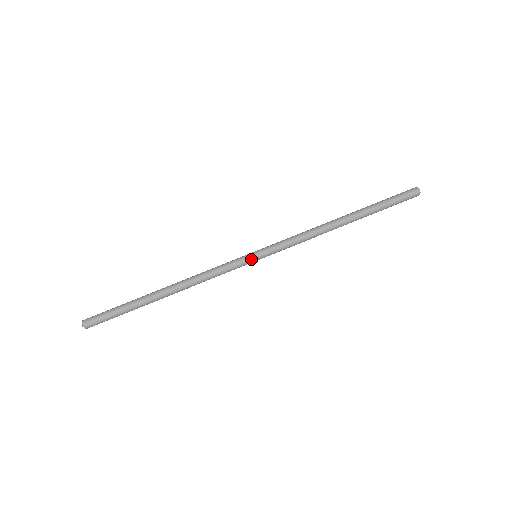
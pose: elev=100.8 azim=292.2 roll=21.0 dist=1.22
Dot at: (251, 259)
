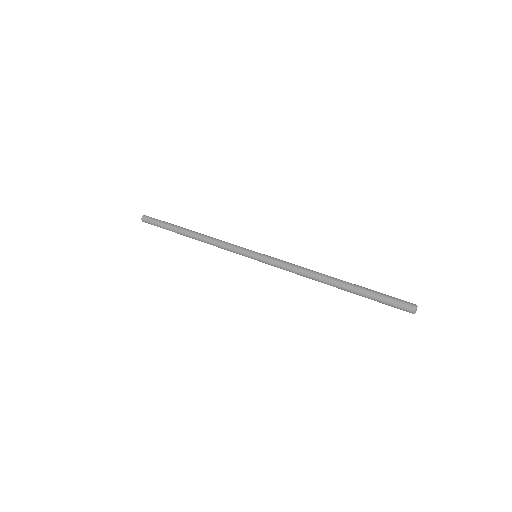
Dot at: (253, 251)
